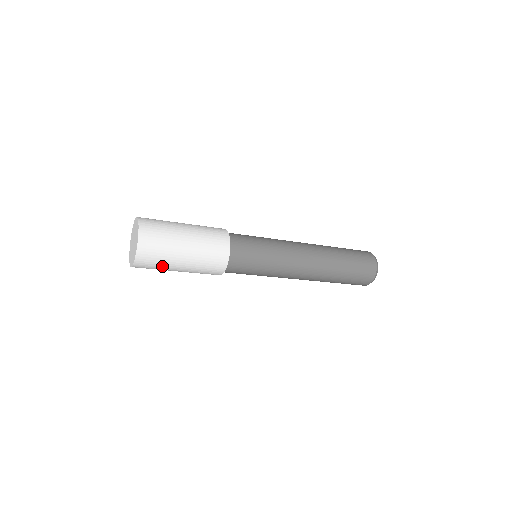
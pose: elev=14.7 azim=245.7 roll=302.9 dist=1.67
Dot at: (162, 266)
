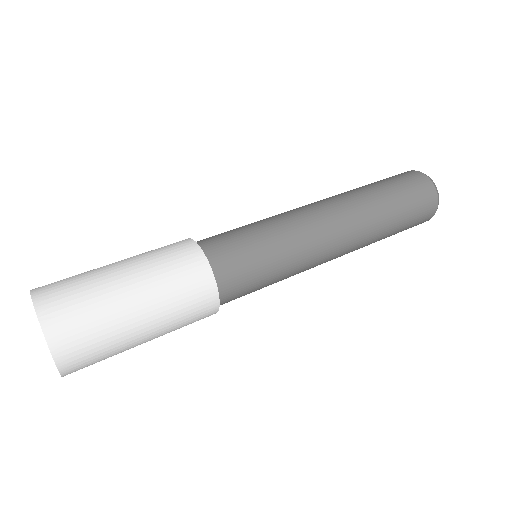
Dot at: (113, 355)
